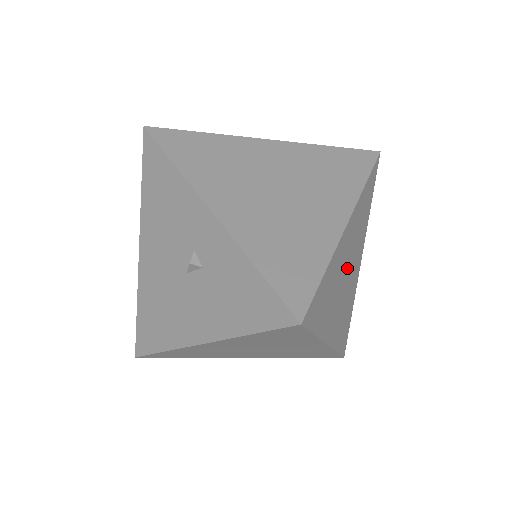
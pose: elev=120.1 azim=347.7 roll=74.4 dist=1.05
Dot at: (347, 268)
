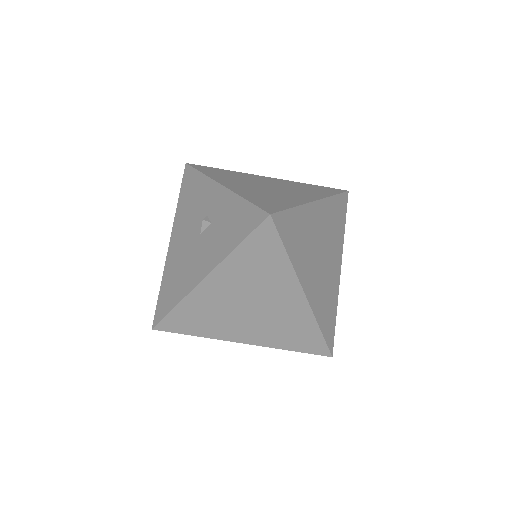
Dot at: (321, 247)
